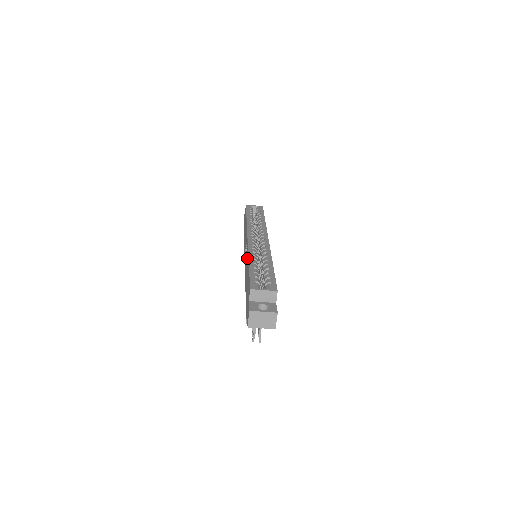
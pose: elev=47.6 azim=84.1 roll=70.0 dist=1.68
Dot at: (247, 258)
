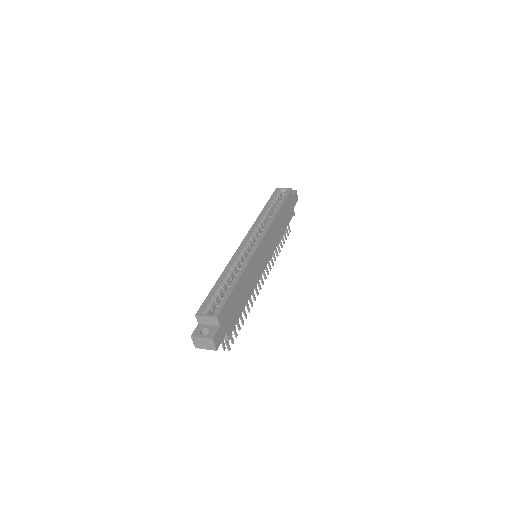
Dot at: occluded
